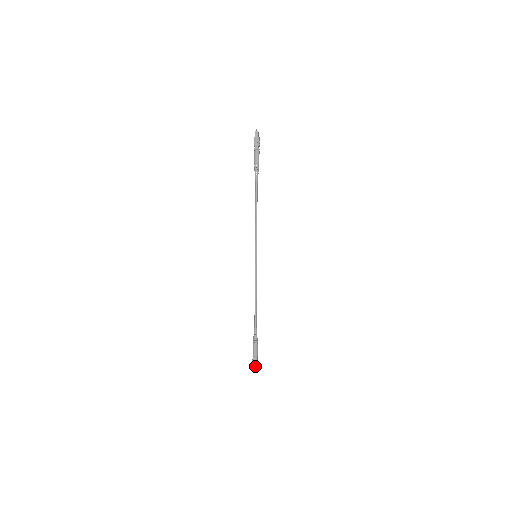
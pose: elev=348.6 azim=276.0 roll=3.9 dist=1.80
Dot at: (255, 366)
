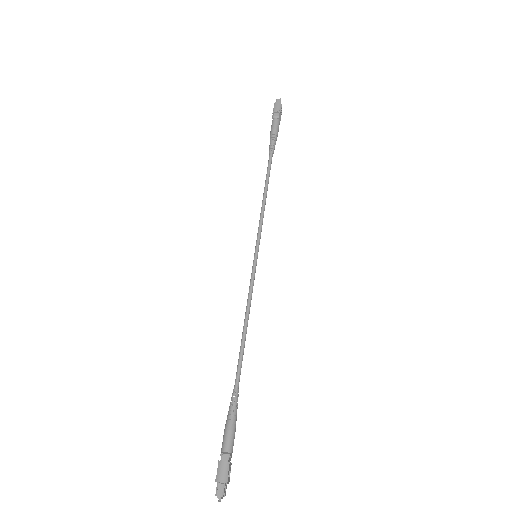
Dot at: (222, 477)
